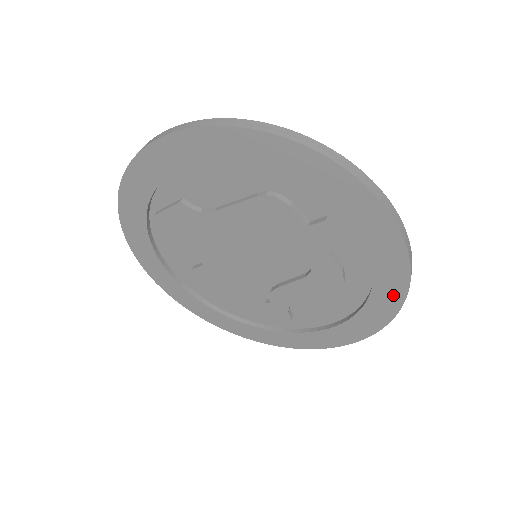
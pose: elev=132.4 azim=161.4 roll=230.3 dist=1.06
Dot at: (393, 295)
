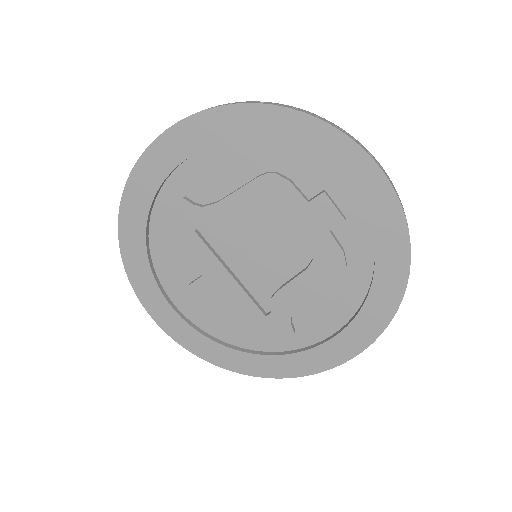
Dot at: (396, 273)
